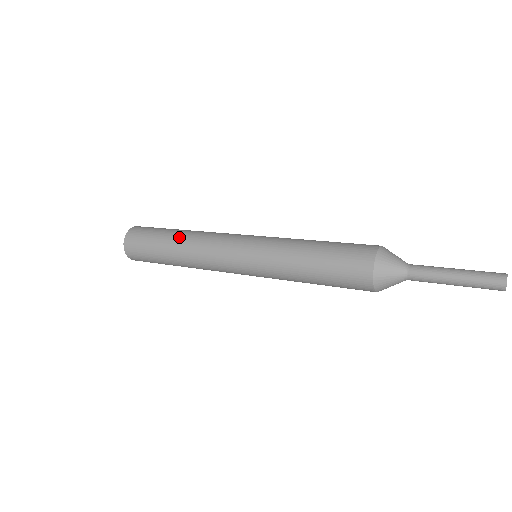
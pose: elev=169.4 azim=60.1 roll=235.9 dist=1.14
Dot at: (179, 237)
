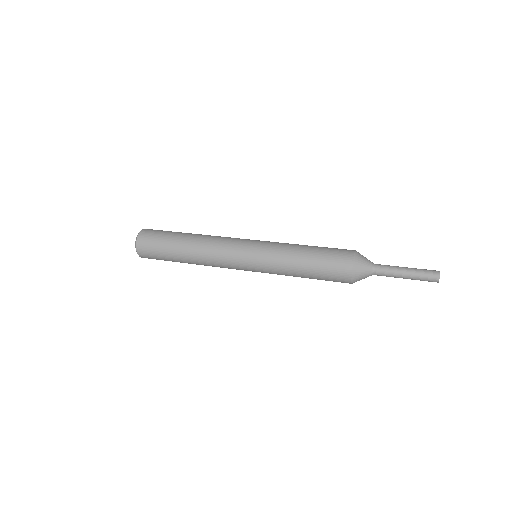
Dot at: (191, 239)
